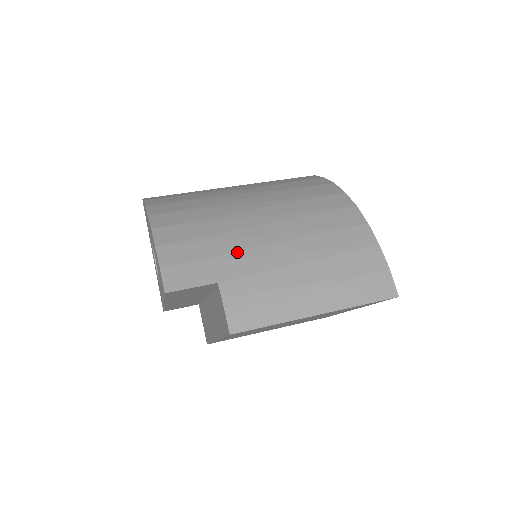
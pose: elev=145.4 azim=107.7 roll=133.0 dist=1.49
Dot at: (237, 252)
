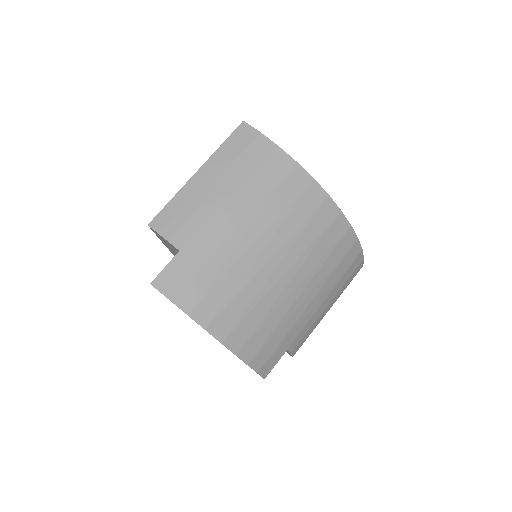
Dot at: (293, 326)
